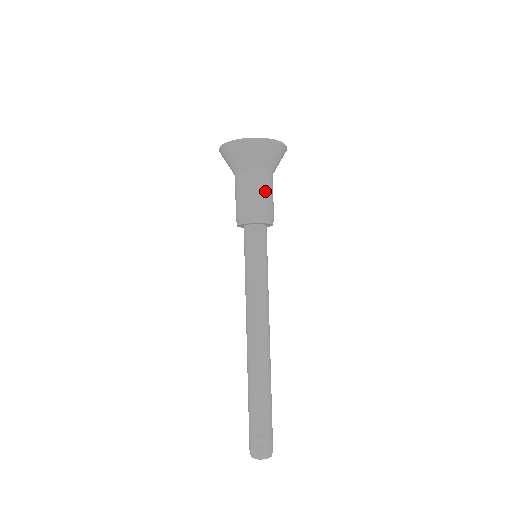
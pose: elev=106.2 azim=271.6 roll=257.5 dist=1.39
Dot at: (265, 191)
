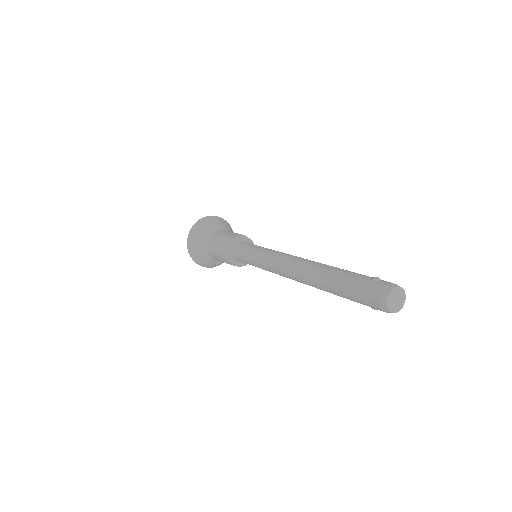
Dot at: occluded
